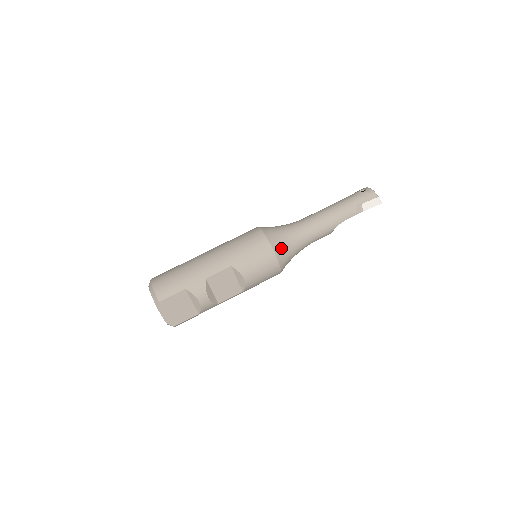
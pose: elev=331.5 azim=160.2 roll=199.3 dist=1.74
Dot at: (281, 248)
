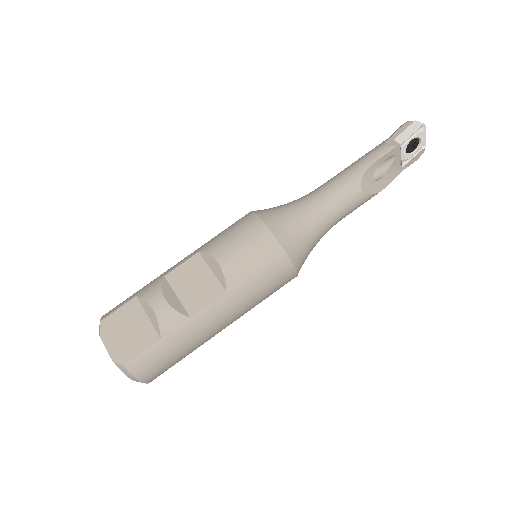
Dot at: (272, 214)
